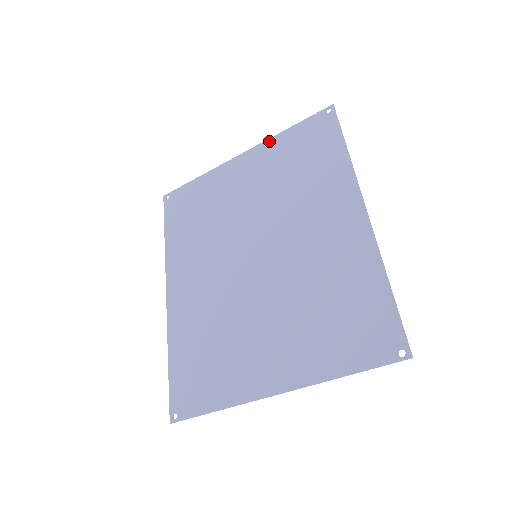
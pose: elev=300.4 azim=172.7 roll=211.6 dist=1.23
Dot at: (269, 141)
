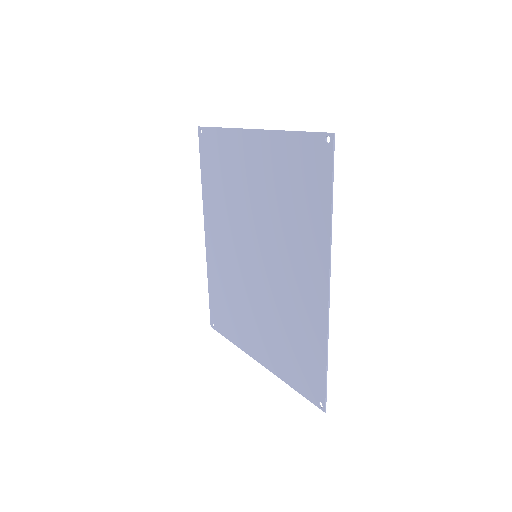
Dot at: (274, 134)
